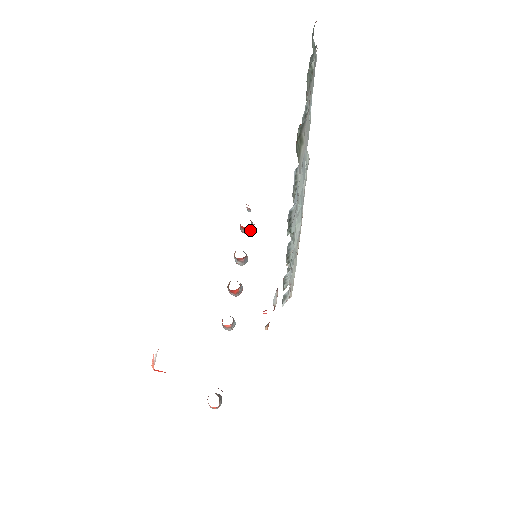
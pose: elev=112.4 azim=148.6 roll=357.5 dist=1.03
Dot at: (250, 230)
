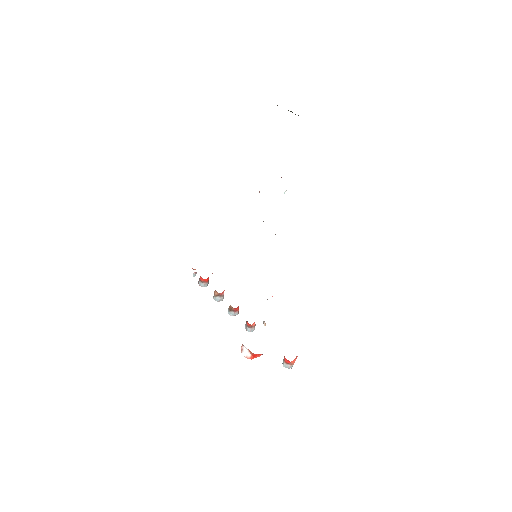
Dot at: (208, 281)
